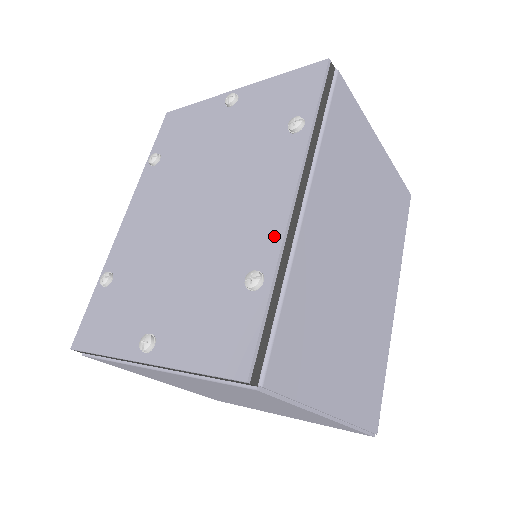
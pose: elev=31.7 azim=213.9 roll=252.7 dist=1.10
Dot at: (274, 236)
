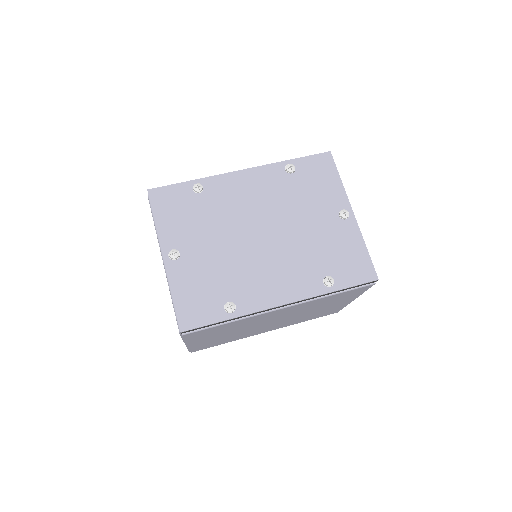
Dot at: (257, 305)
